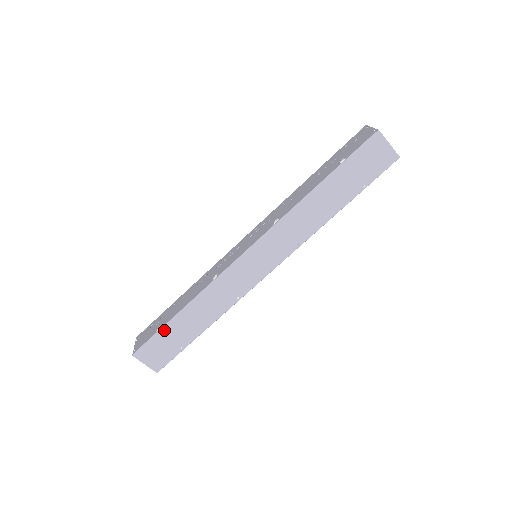
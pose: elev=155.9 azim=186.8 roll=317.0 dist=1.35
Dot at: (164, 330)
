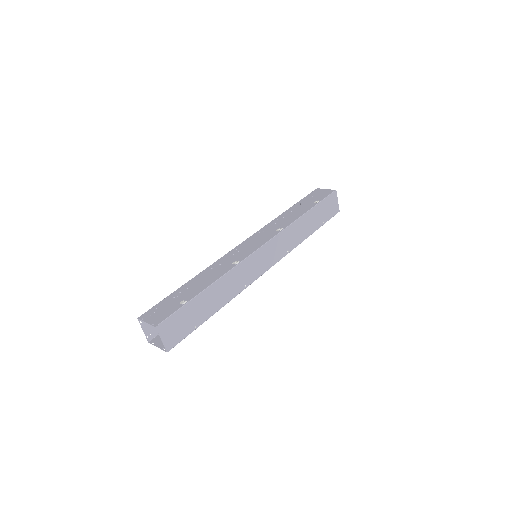
Dot at: (190, 304)
